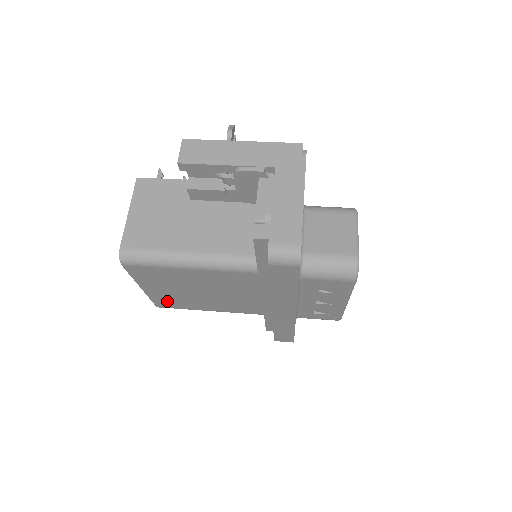
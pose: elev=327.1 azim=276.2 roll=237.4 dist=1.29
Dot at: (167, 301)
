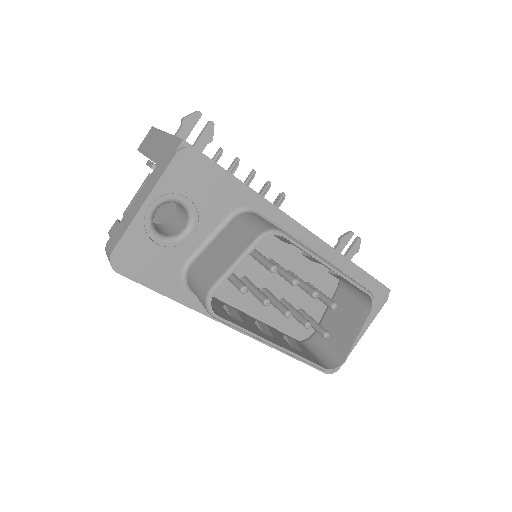
Dot at: occluded
